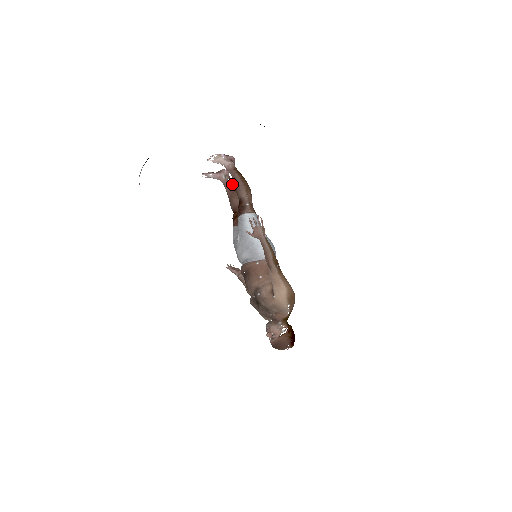
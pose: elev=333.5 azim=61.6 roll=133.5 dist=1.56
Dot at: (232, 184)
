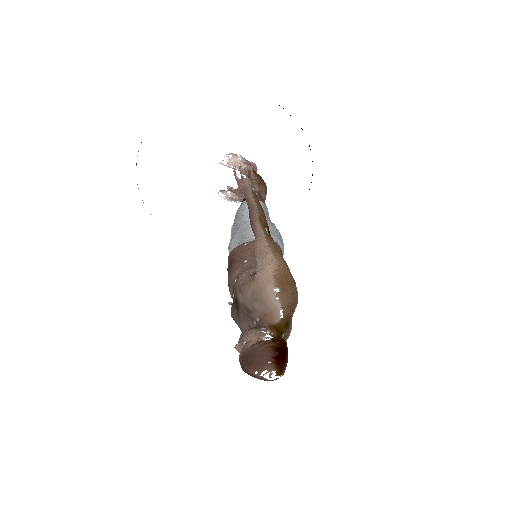
Dot at: occluded
